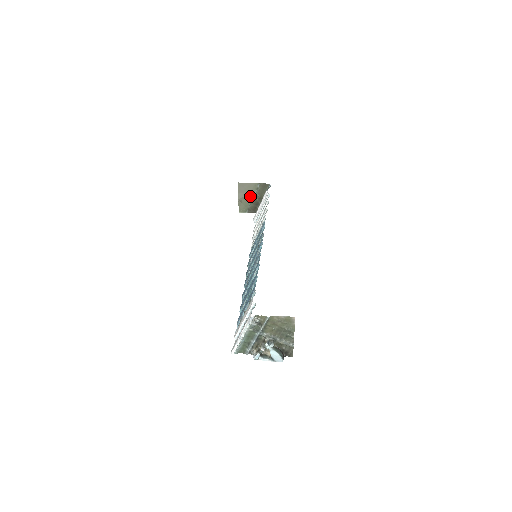
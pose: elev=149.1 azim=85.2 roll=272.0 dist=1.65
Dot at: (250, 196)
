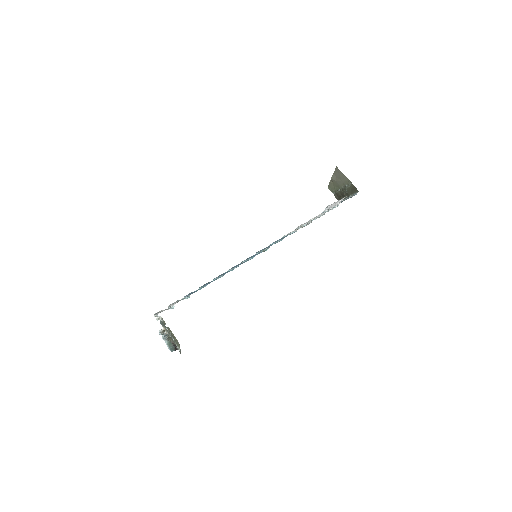
Dot at: (341, 185)
